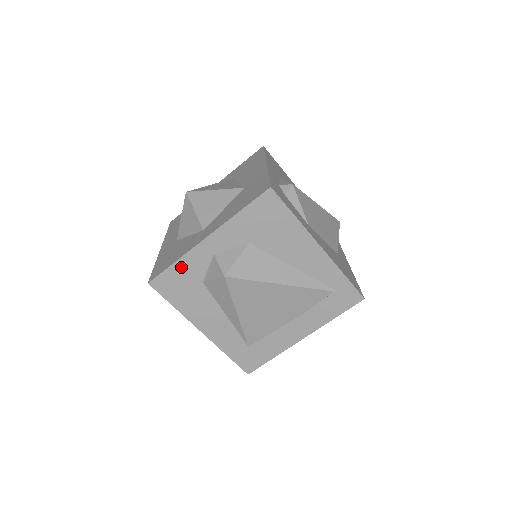
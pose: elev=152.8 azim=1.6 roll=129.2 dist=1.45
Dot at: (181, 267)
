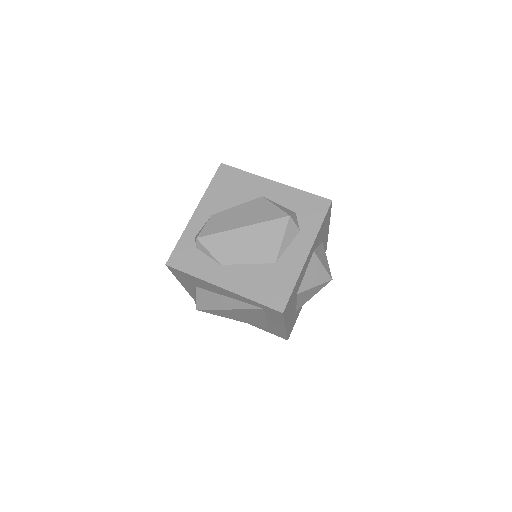
Dot at: (193, 295)
